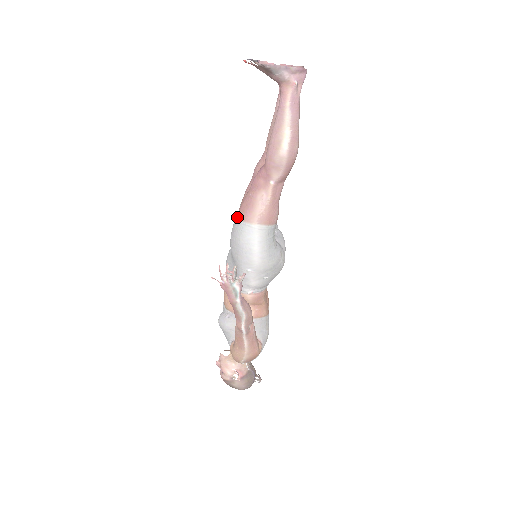
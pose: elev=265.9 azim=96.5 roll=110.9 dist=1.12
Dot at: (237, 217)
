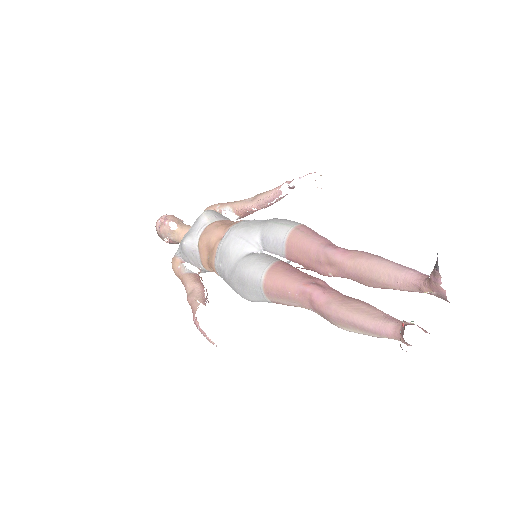
Dot at: (264, 281)
